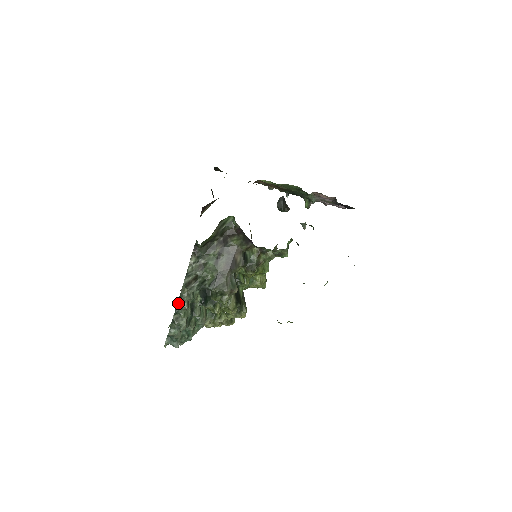
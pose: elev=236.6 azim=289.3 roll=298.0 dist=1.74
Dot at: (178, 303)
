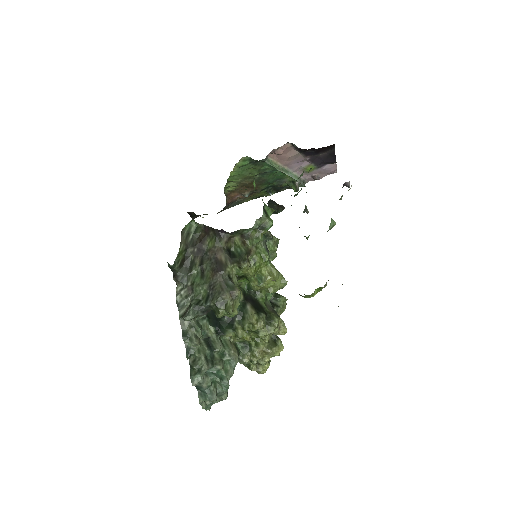
Dot at: (185, 342)
